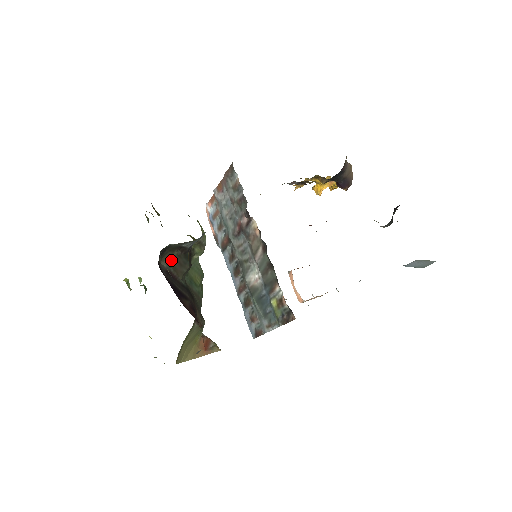
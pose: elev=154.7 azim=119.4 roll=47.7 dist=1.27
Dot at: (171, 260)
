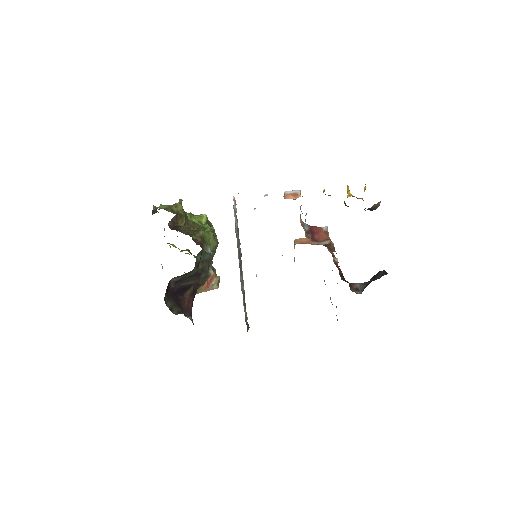
Dot at: (180, 276)
